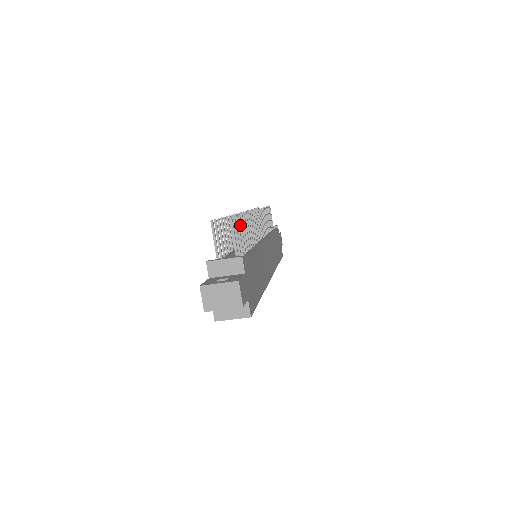
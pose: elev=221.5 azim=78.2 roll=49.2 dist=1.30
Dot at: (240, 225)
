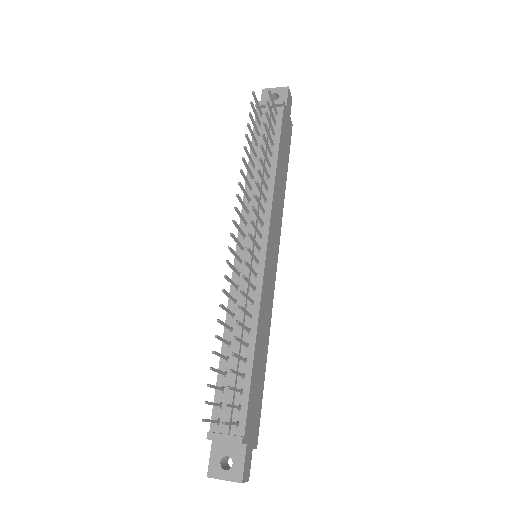
Dot at: (234, 373)
